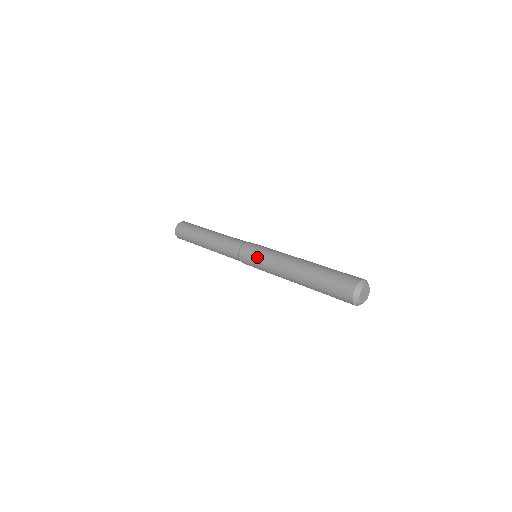
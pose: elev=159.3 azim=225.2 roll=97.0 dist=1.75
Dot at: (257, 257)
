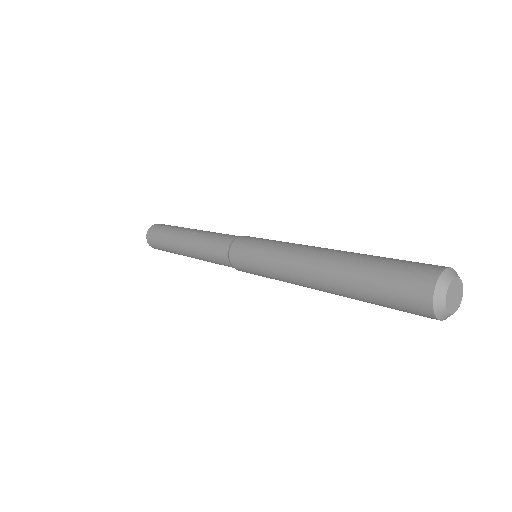
Dot at: (255, 254)
